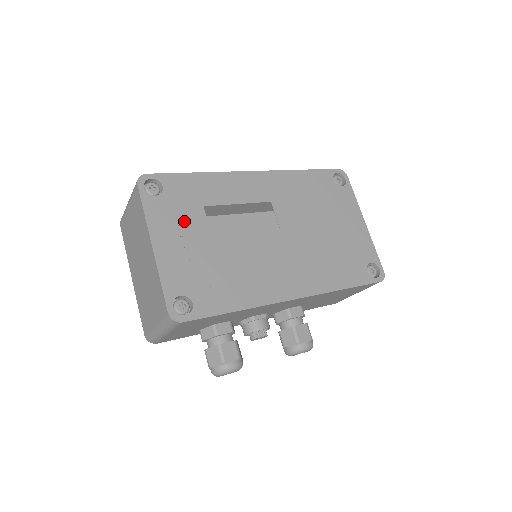
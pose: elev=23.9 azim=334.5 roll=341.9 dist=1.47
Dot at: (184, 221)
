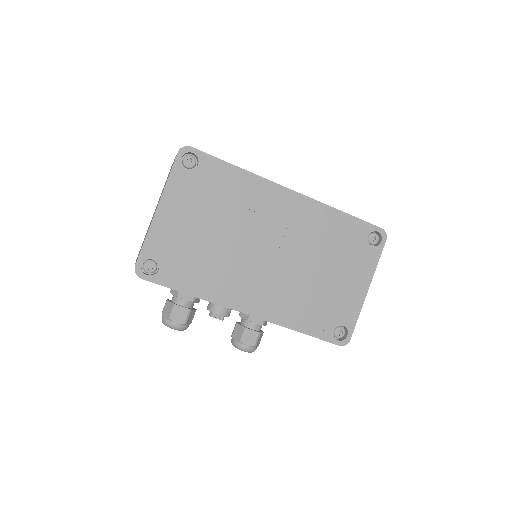
Dot at: (197, 202)
